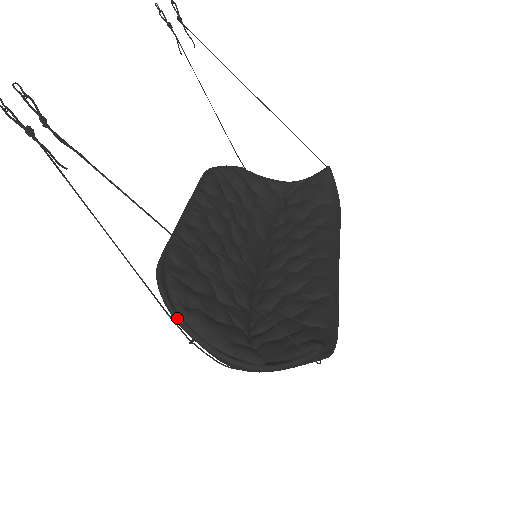
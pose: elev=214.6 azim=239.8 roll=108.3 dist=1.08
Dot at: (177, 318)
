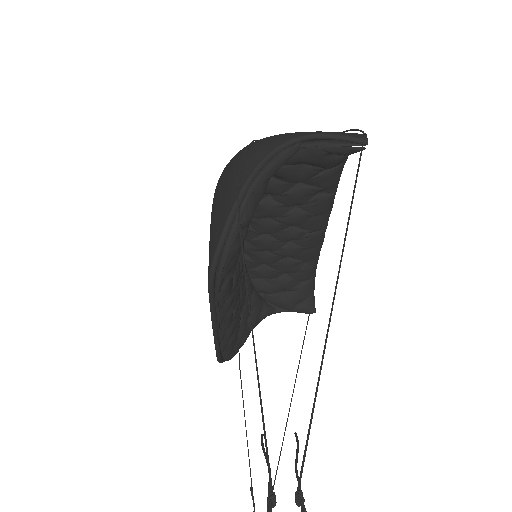
Dot at: occluded
